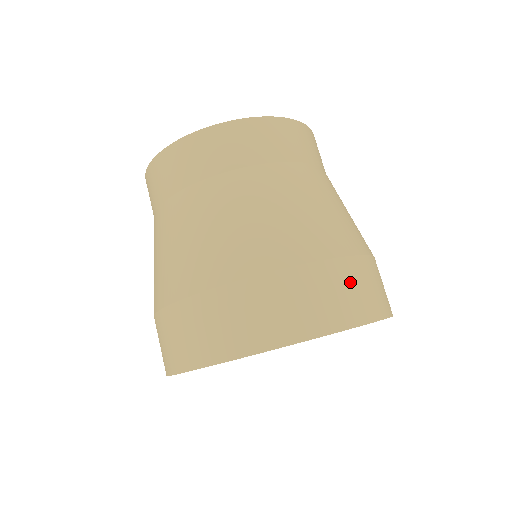
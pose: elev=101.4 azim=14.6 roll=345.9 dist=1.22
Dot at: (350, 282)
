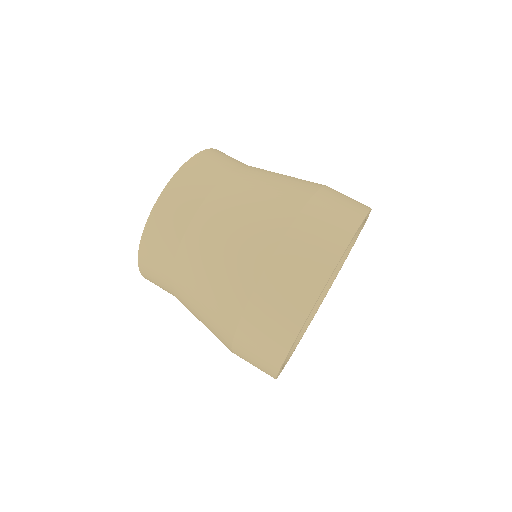
Dot at: (322, 217)
